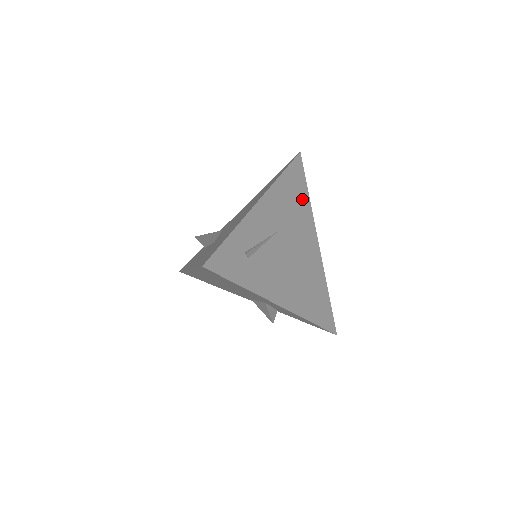
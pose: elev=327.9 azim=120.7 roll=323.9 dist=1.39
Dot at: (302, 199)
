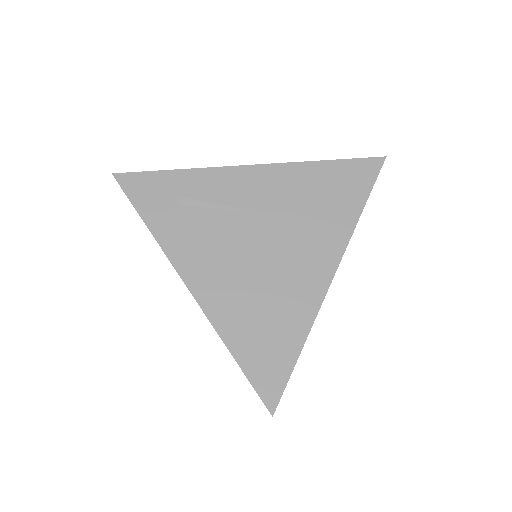
Dot at: (341, 207)
